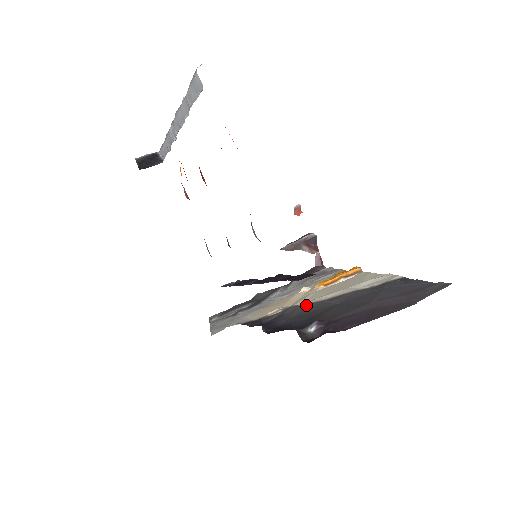
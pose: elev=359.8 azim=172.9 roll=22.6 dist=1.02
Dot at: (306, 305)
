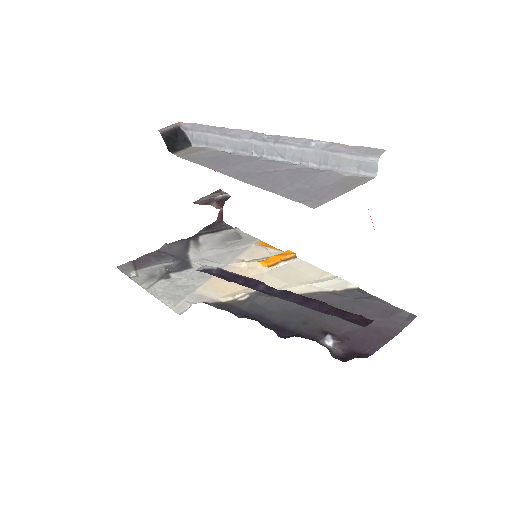
Dot at: occluded
